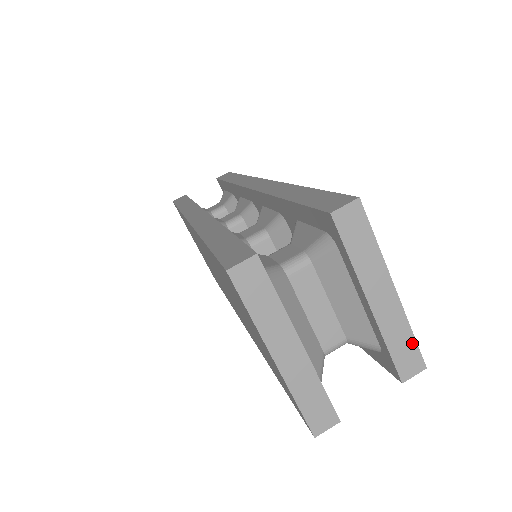
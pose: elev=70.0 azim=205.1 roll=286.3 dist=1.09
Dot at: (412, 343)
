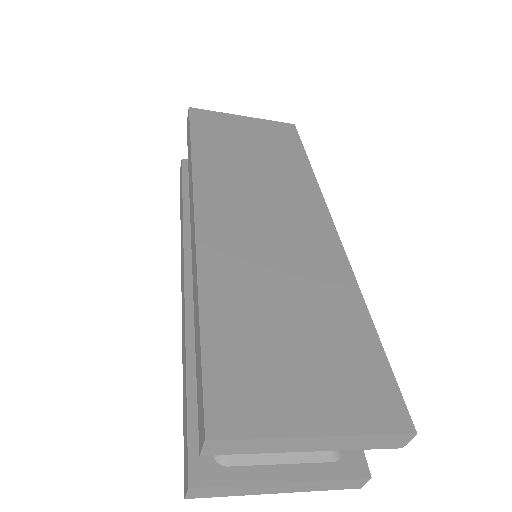
Dot at: (381, 437)
